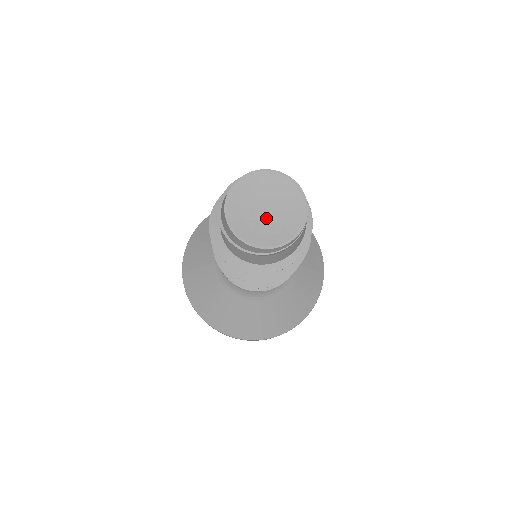
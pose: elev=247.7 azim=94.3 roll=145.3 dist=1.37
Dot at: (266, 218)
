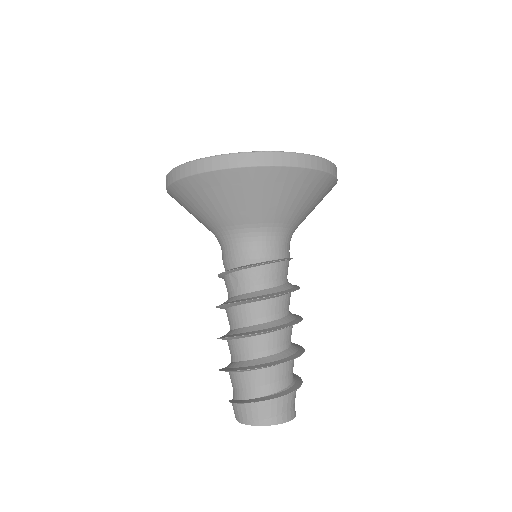
Dot at: occluded
